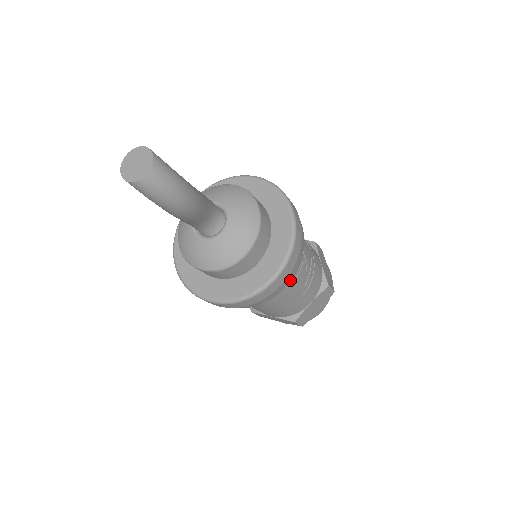
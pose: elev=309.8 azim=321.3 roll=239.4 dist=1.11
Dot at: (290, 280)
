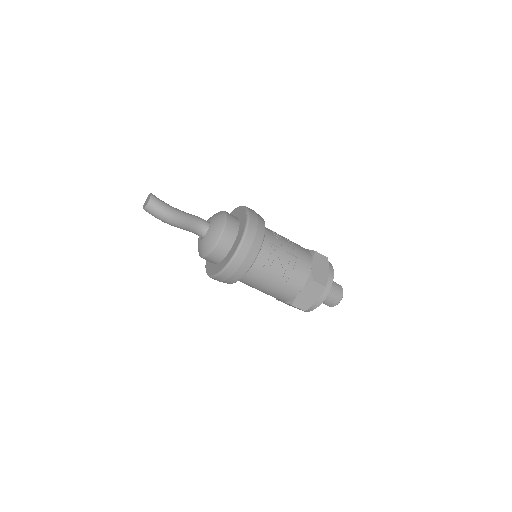
Dot at: (250, 266)
